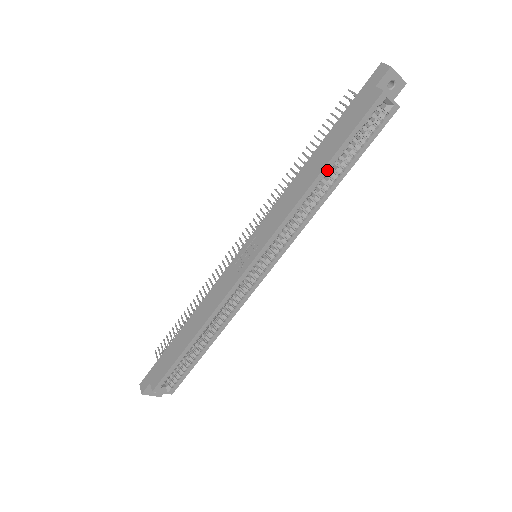
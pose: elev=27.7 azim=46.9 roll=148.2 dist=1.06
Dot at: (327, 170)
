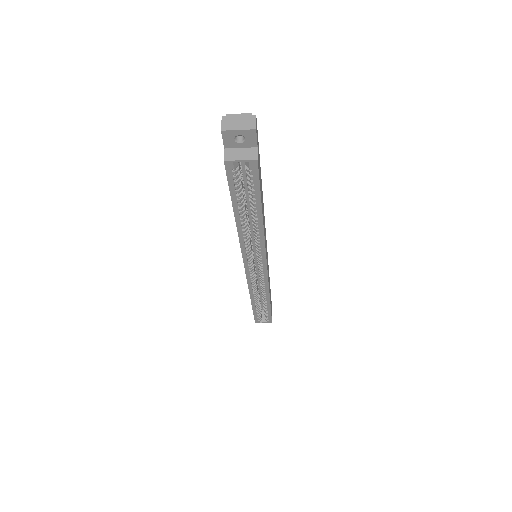
Dot at: (239, 216)
